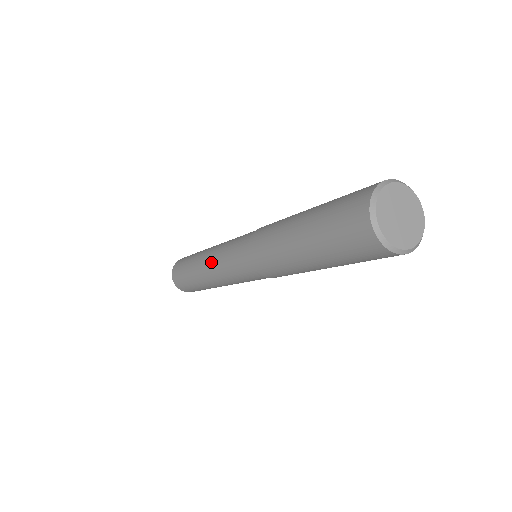
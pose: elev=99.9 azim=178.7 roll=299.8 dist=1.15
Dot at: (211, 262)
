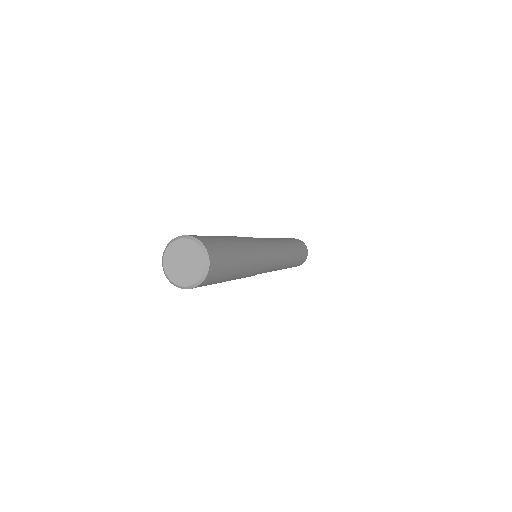
Dot at: occluded
